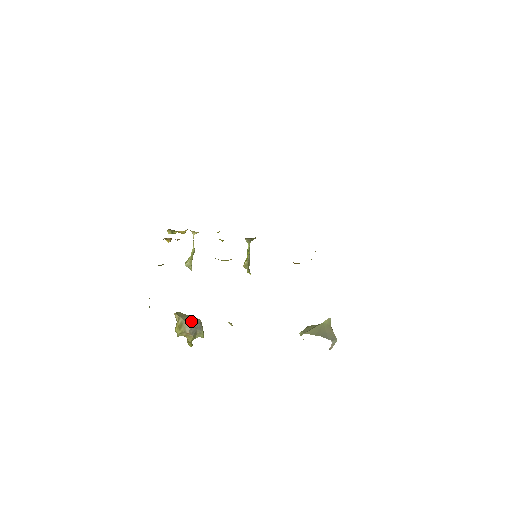
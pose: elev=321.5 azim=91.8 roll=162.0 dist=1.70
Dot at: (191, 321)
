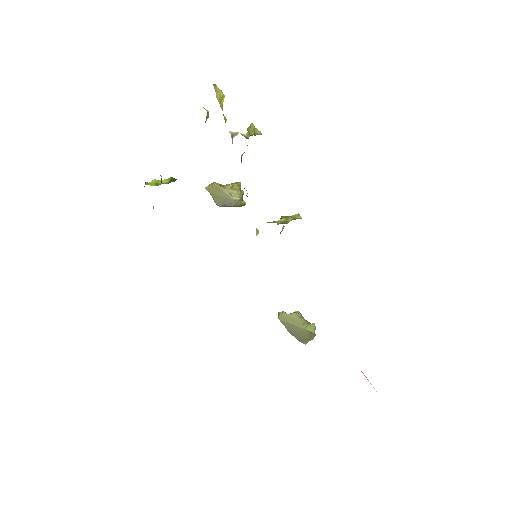
Dot at: (222, 201)
